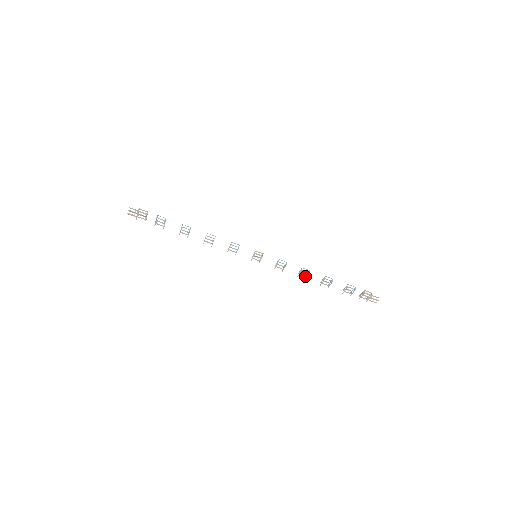
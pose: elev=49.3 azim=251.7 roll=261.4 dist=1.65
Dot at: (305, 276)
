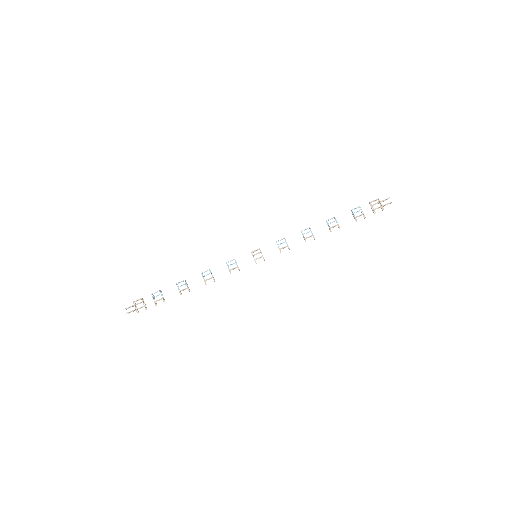
Dot at: occluded
